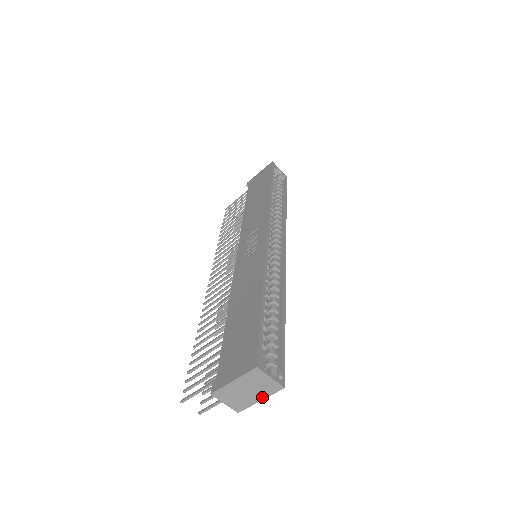
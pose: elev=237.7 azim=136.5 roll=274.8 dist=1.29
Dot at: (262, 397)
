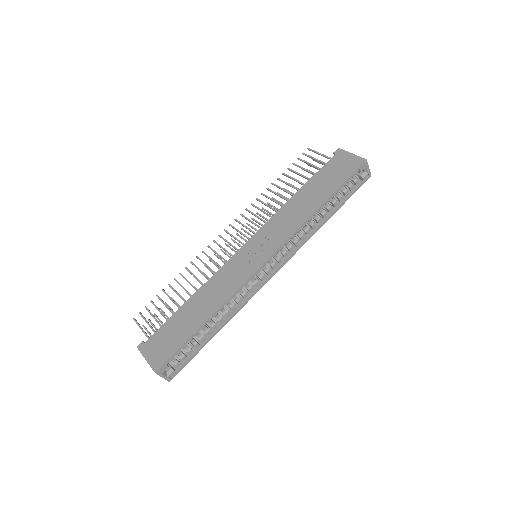
Dot at: occluded
